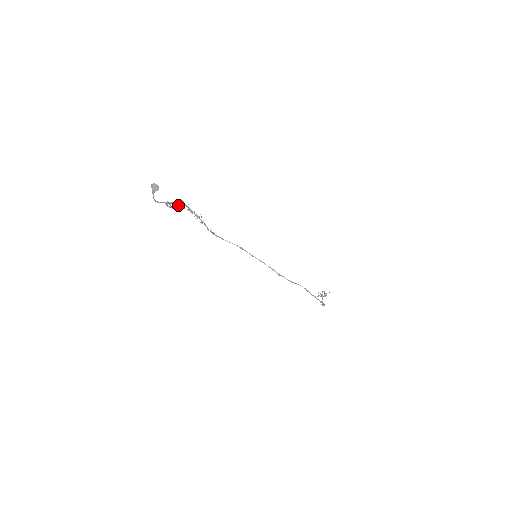
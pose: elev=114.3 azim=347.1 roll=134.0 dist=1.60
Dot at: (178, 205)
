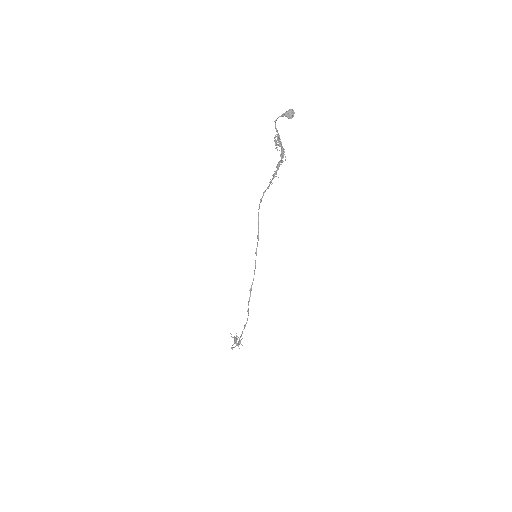
Dot at: occluded
